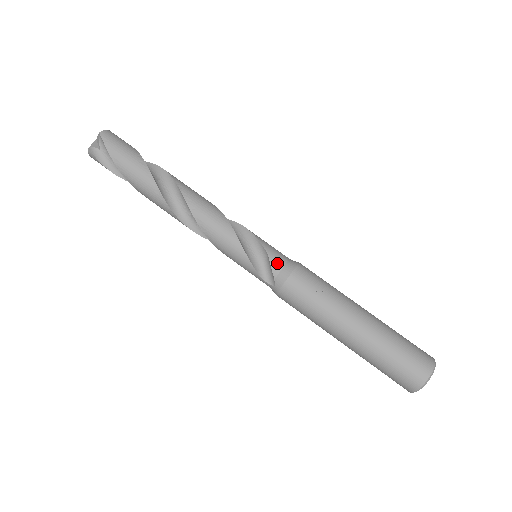
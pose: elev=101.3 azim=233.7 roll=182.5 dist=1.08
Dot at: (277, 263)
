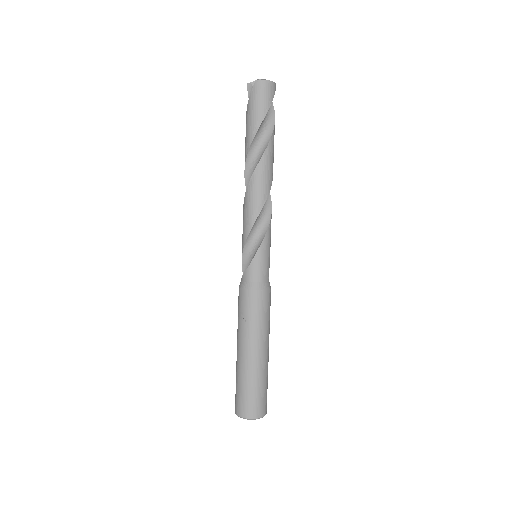
Dot at: (248, 275)
